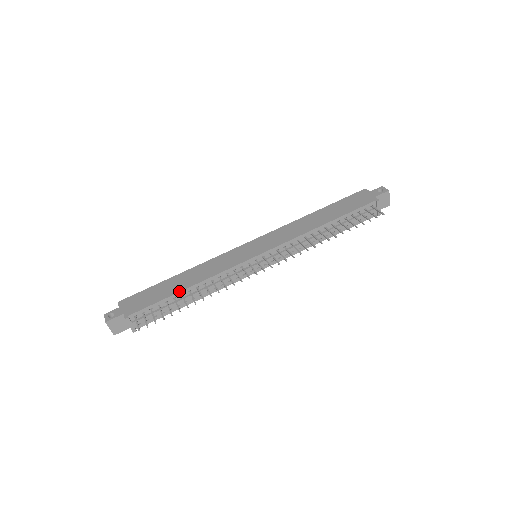
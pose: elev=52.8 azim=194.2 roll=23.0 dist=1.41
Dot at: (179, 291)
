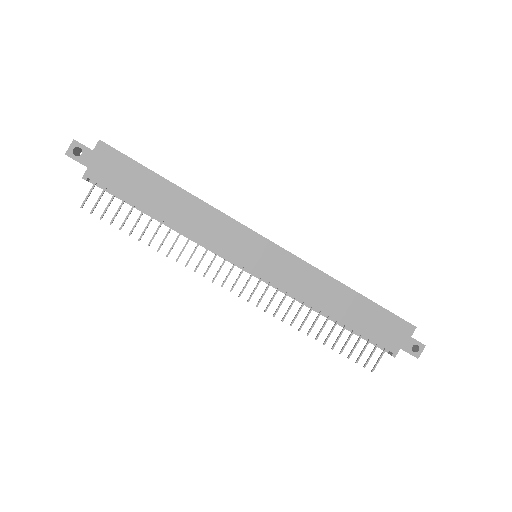
Dot at: (152, 213)
